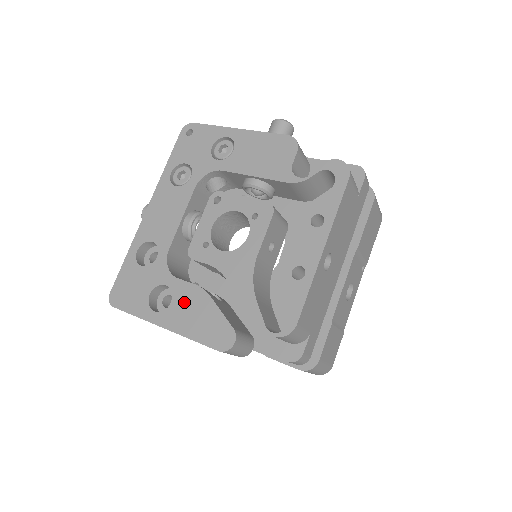
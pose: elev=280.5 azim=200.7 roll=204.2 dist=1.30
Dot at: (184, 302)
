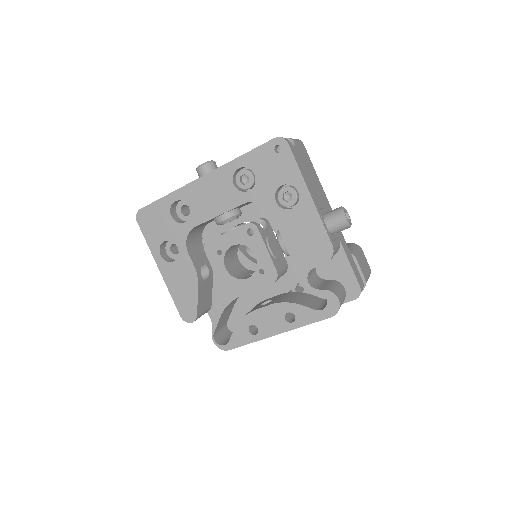
Dot at: (181, 271)
